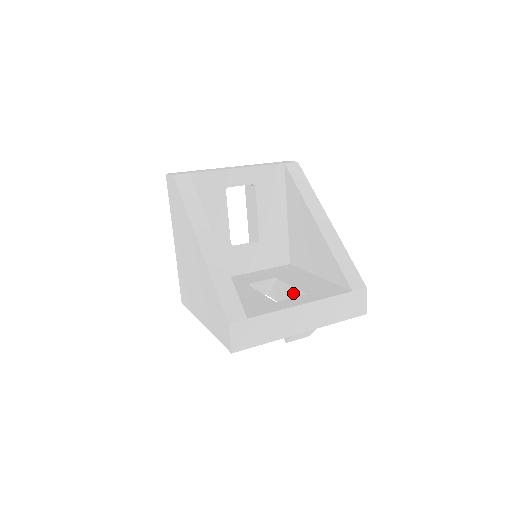
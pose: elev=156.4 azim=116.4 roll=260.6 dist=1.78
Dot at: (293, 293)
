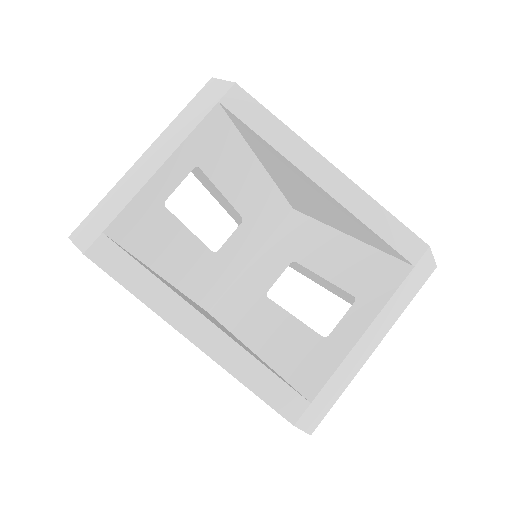
Dot at: (330, 285)
